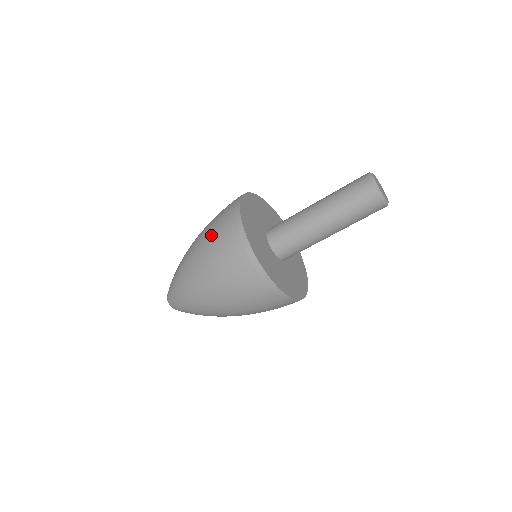
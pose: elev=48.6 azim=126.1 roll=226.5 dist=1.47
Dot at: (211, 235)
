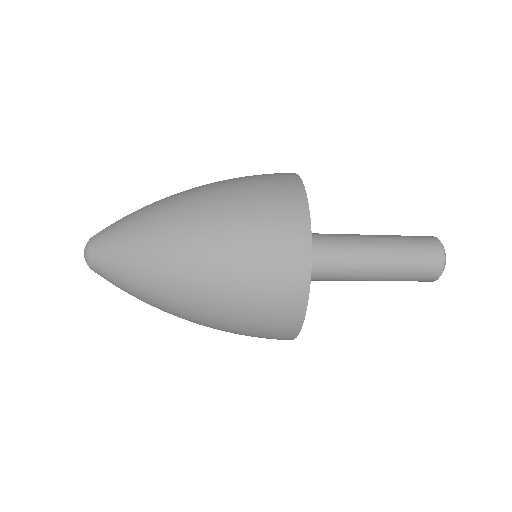
Dot at: (248, 234)
